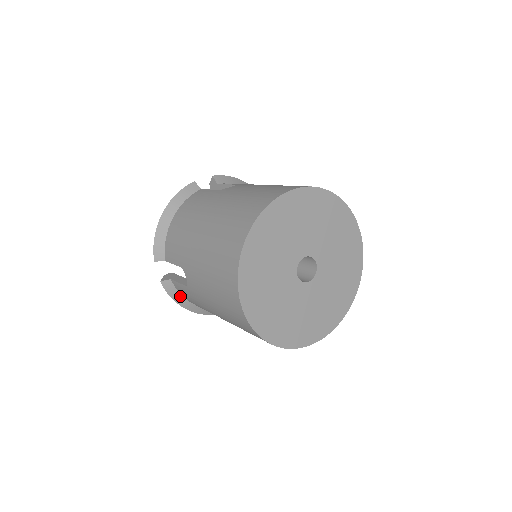
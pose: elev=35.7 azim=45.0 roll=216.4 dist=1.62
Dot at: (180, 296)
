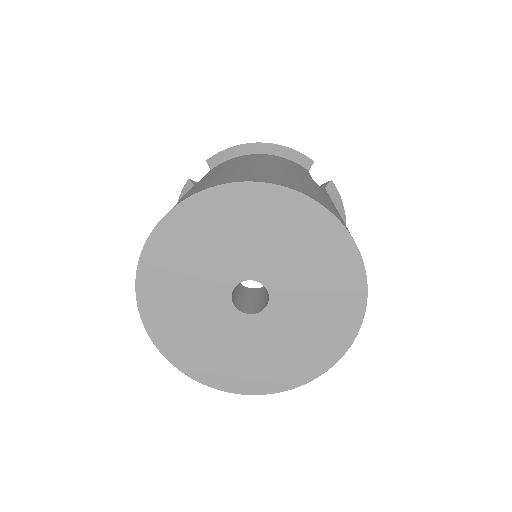
Dot at: occluded
